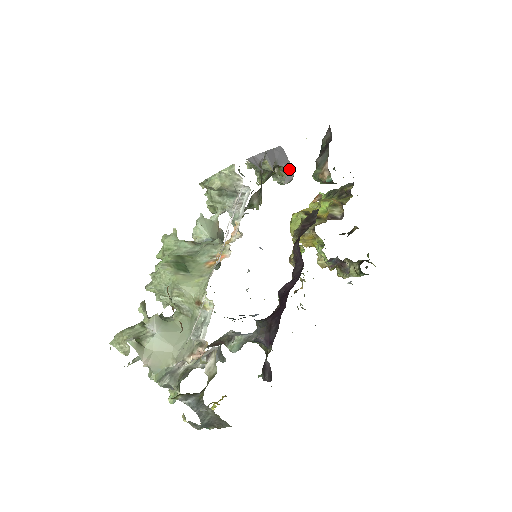
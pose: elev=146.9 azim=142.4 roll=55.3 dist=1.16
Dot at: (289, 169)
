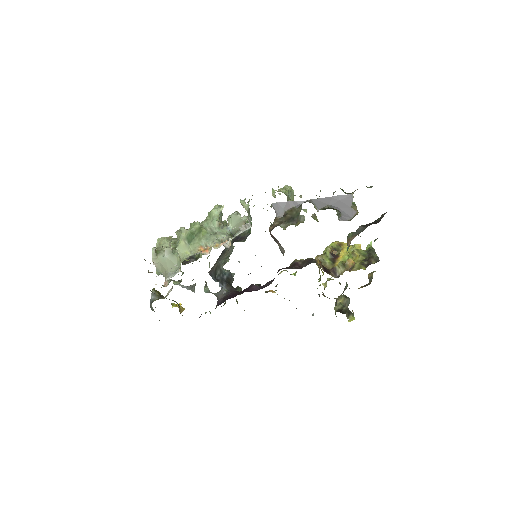
Dot at: (347, 214)
